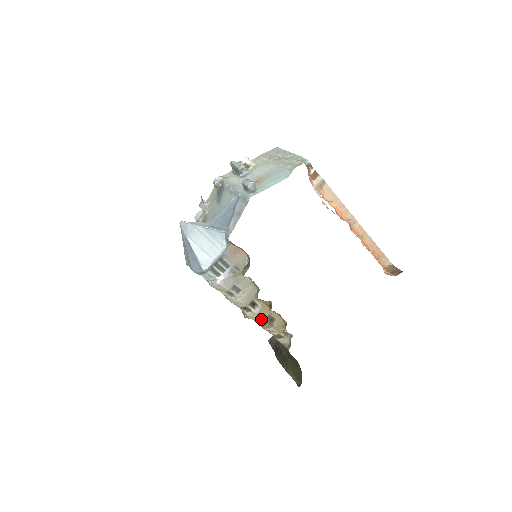
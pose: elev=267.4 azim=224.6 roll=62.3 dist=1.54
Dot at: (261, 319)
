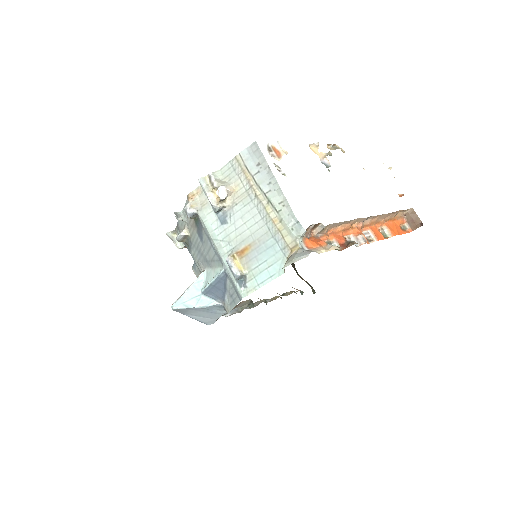
Dot at: occluded
